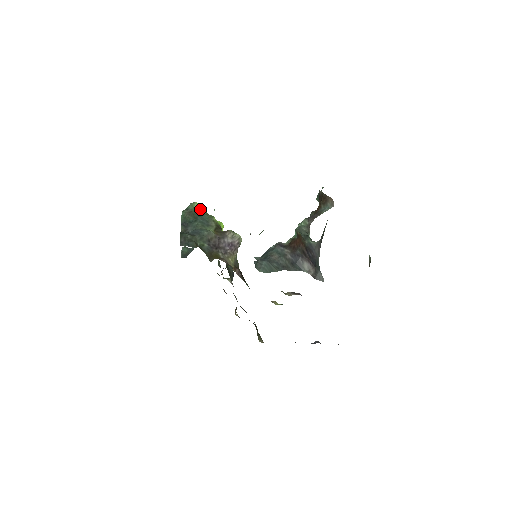
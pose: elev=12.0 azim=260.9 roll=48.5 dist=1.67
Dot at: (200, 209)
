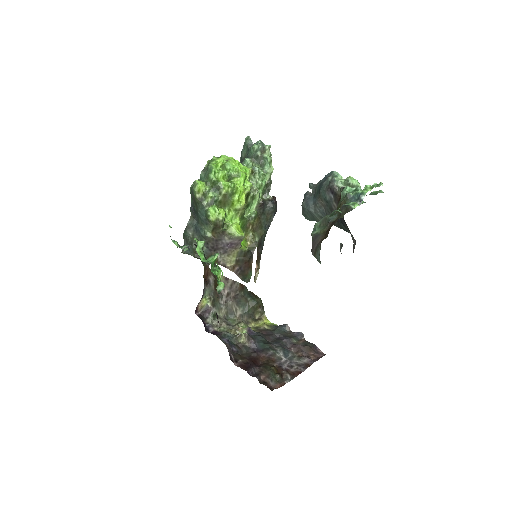
Dot at: (210, 179)
